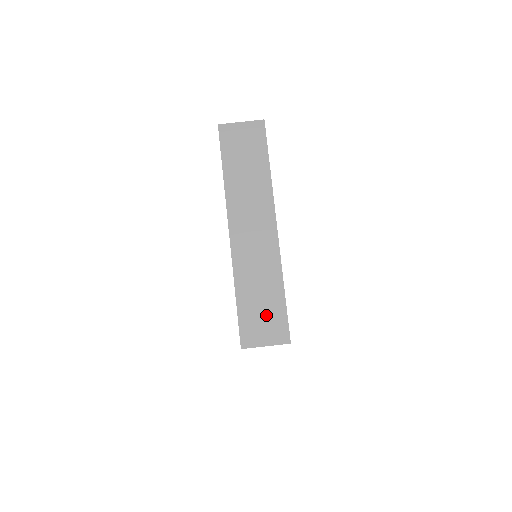
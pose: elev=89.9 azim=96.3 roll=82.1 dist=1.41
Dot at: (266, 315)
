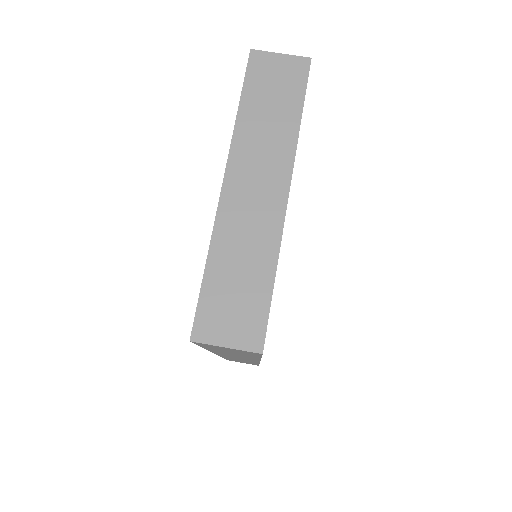
Dot at: (239, 304)
